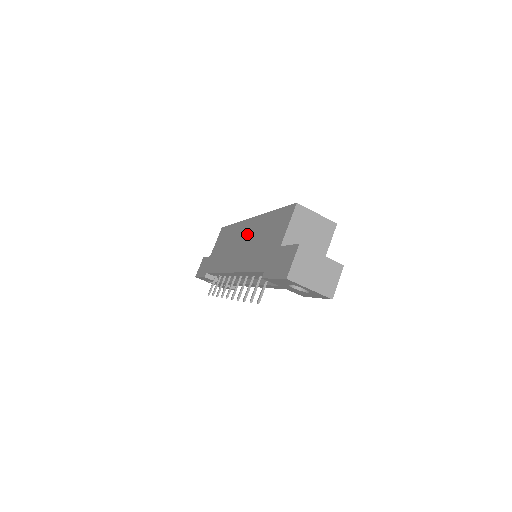
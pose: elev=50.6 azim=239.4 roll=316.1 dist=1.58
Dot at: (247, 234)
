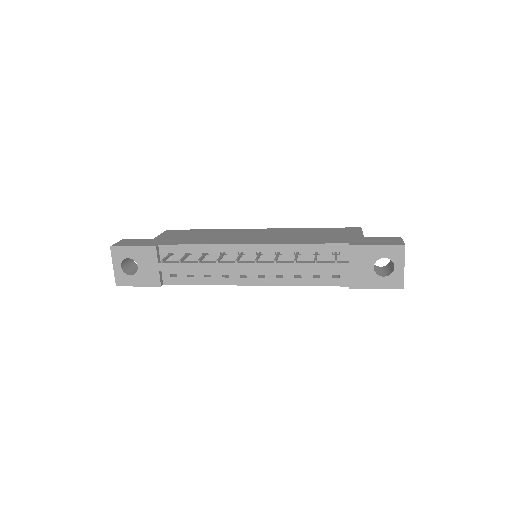
Dot at: (266, 232)
